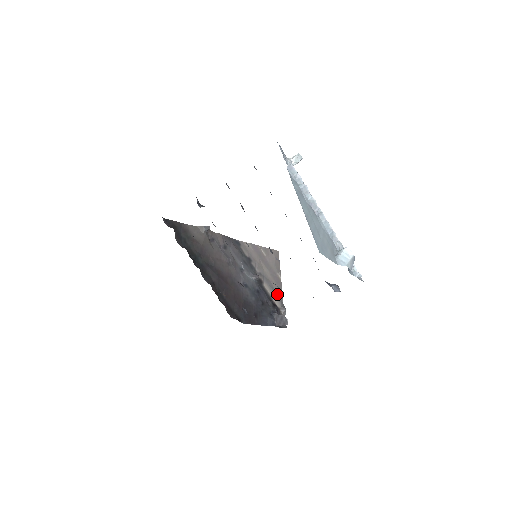
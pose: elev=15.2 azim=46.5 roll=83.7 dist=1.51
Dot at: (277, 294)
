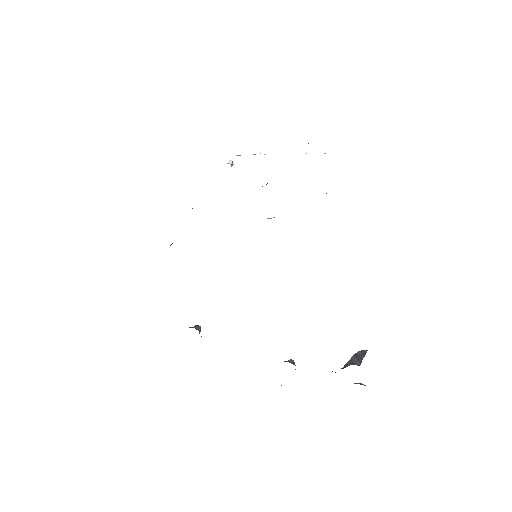
Dot at: occluded
